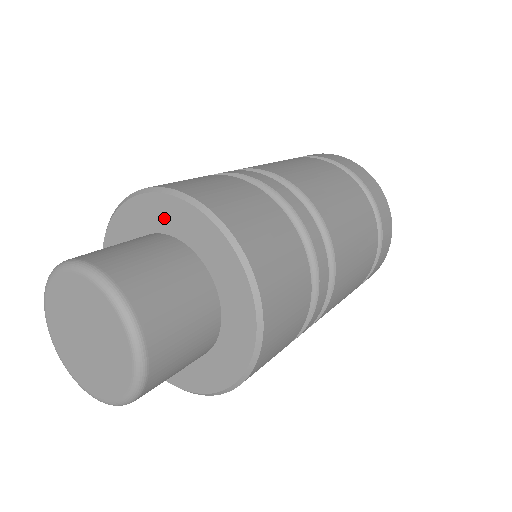
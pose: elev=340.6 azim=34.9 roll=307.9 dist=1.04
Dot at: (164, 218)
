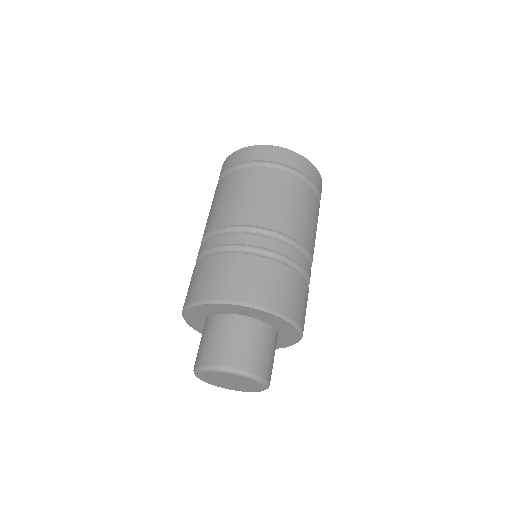
Dot at: (260, 316)
